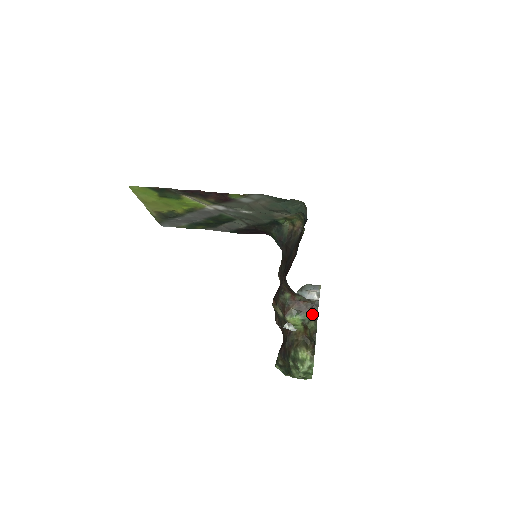
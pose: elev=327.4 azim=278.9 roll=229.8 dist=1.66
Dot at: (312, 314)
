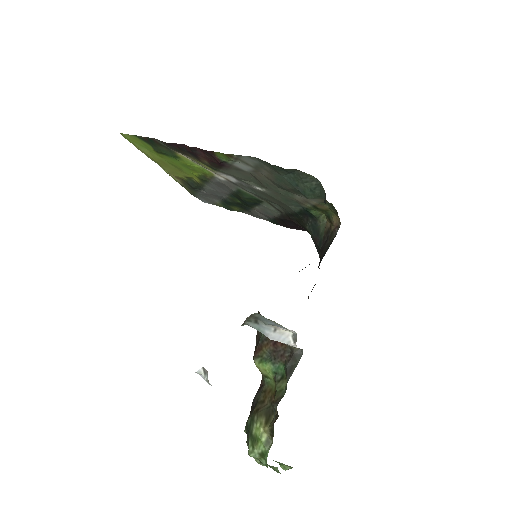
Dot at: (286, 368)
